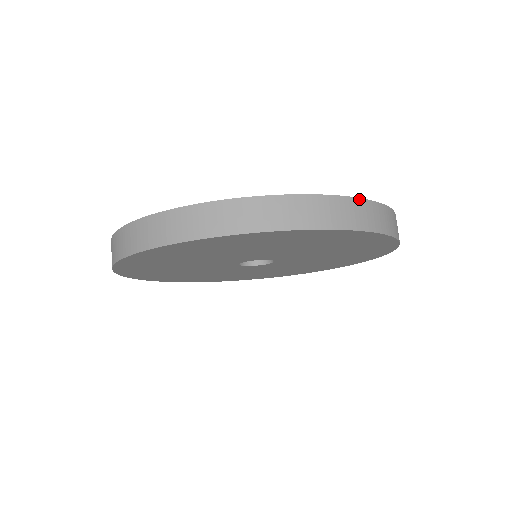
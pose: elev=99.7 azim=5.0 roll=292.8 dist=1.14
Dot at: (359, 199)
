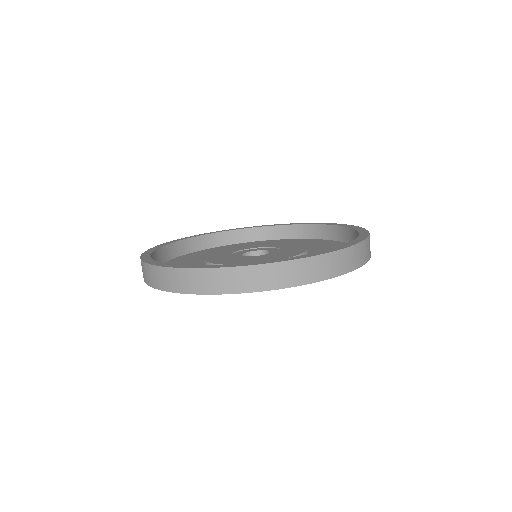
Dot at: occluded
